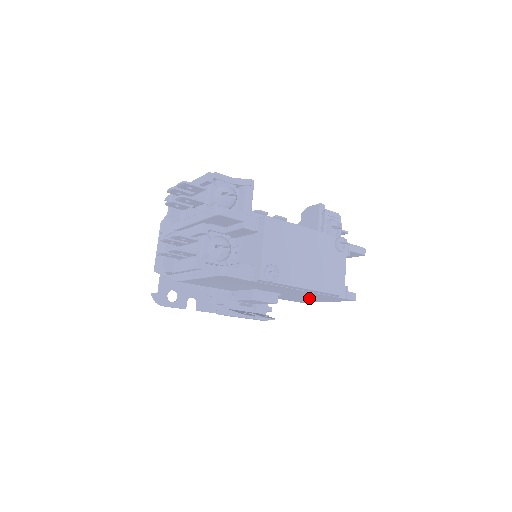
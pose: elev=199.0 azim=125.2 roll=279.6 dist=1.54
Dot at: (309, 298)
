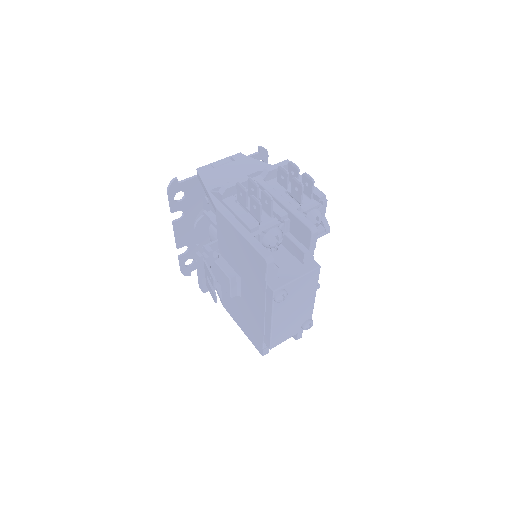
Dot at: (243, 317)
